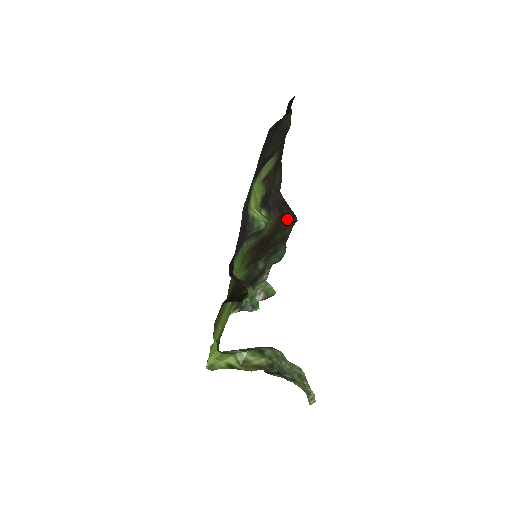
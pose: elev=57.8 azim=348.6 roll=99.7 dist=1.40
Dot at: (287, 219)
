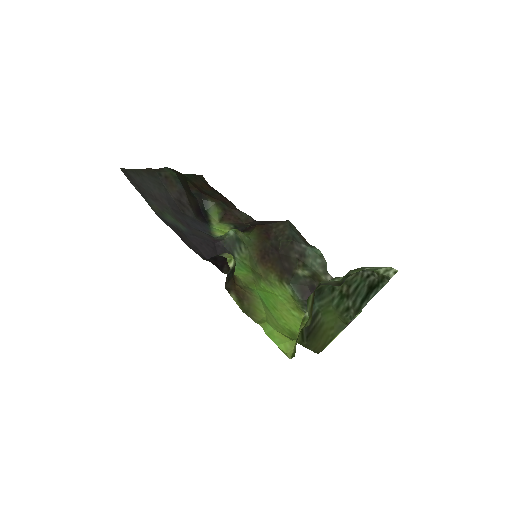
Dot at: (273, 225)
